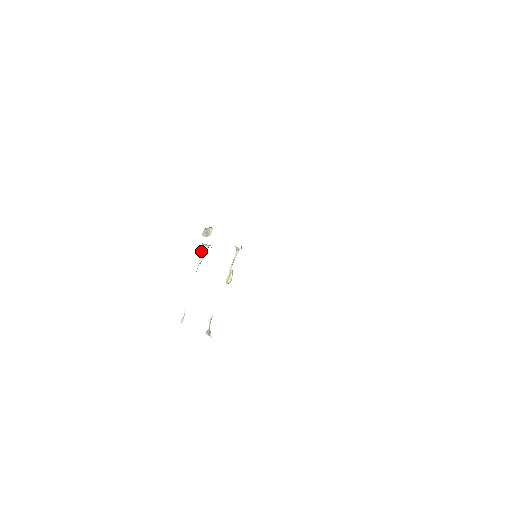
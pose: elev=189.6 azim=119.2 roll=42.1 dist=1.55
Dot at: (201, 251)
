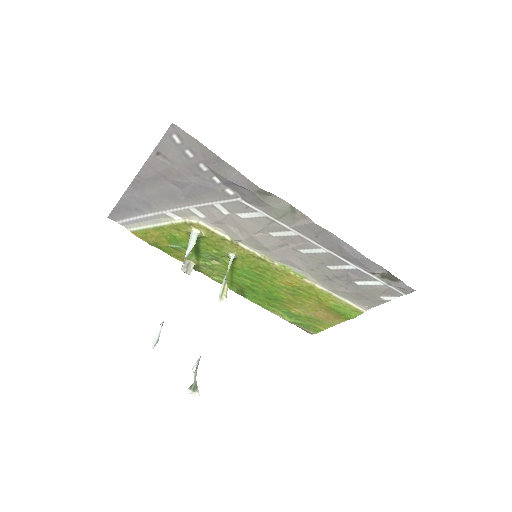
Dot at: (189, 240)
